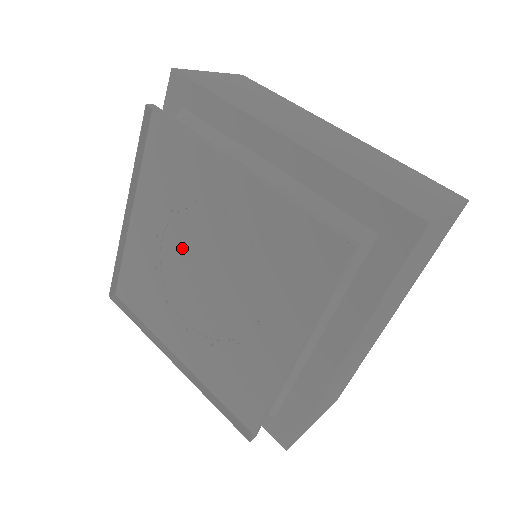
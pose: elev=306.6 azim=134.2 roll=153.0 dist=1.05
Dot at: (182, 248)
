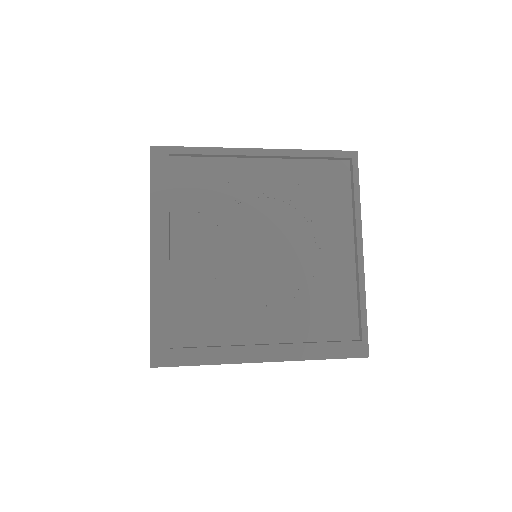
Dot at: (235, 243)
